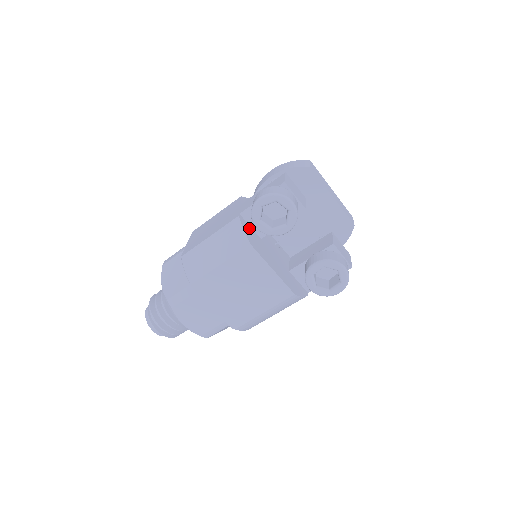
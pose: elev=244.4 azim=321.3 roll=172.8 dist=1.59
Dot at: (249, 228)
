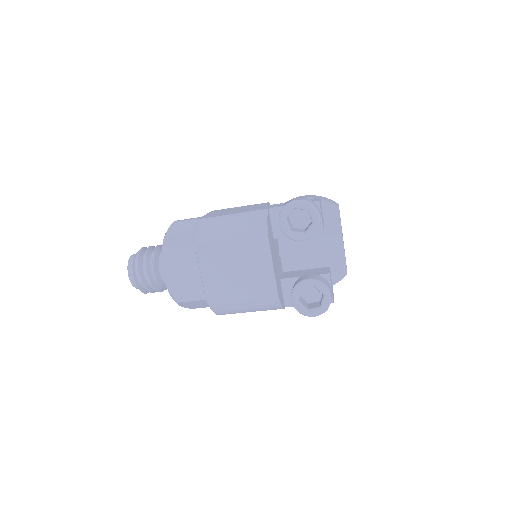
Dot at: (270, 223)
